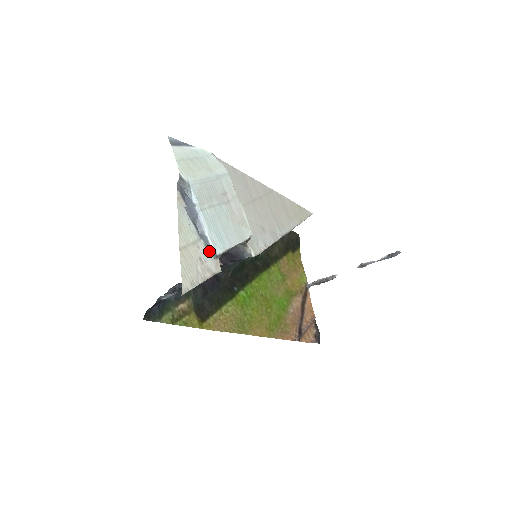
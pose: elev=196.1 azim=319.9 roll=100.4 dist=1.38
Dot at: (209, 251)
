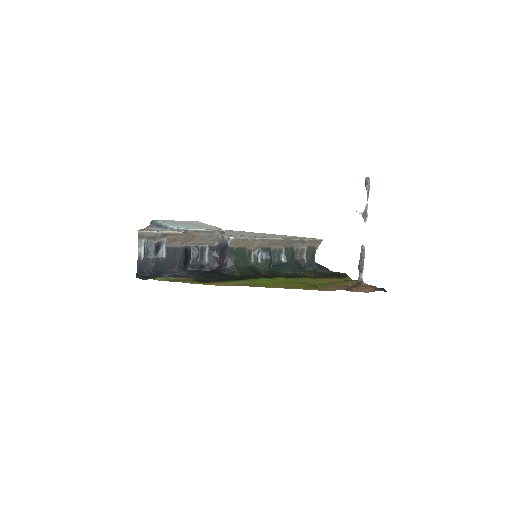
Dot at: (173, 230)
